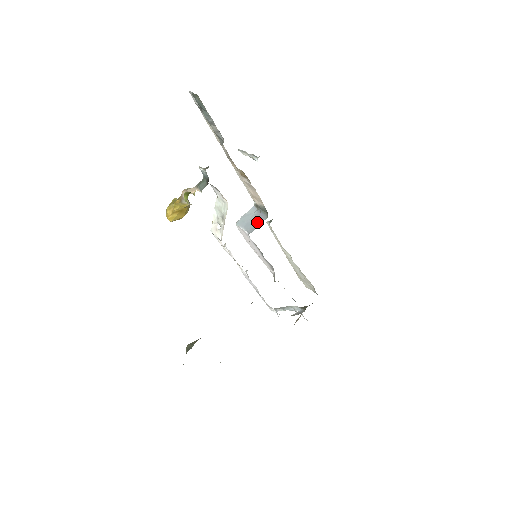
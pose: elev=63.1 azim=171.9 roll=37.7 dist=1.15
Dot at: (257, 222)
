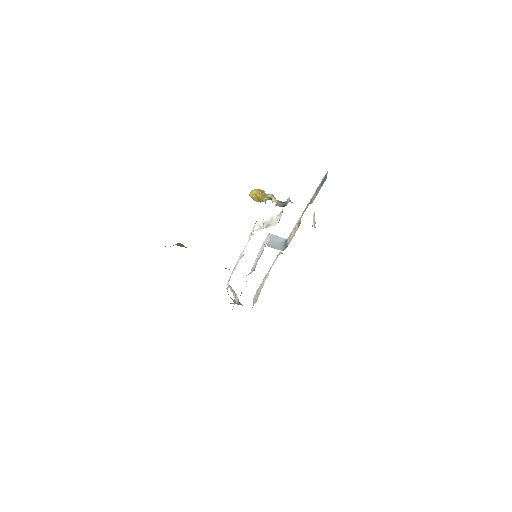
Dot at: (277, 246)
